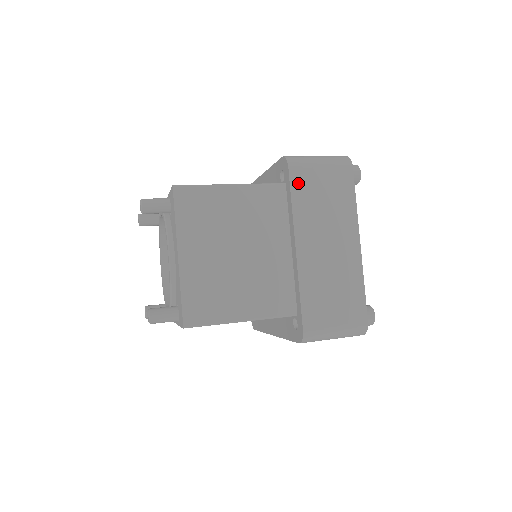
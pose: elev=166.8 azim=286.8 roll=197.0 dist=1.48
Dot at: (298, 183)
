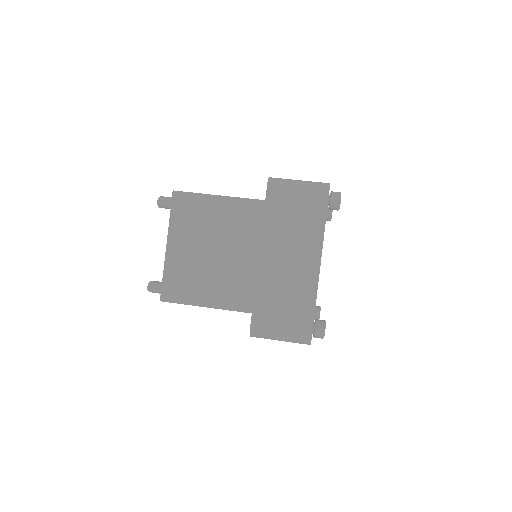
Dot at: (273, 202)
